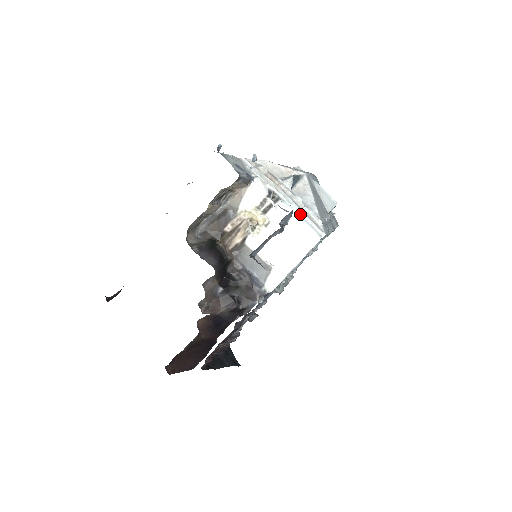
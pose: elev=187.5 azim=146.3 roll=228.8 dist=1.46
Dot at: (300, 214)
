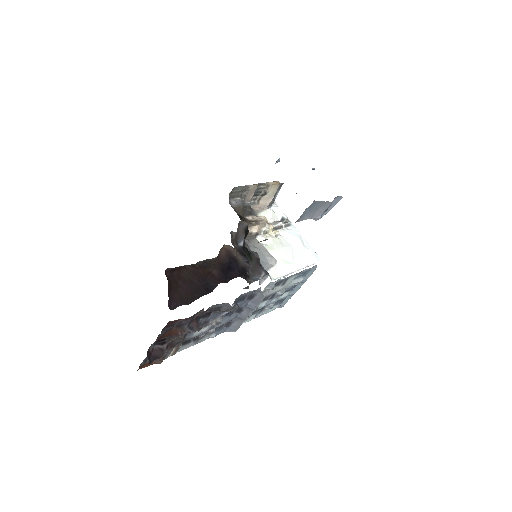
Dot at: (305, 240)
